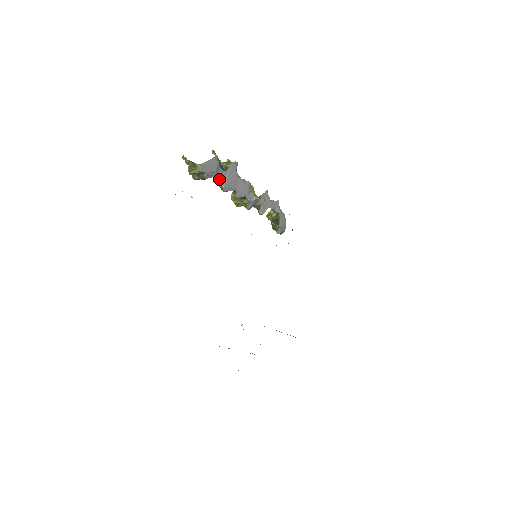
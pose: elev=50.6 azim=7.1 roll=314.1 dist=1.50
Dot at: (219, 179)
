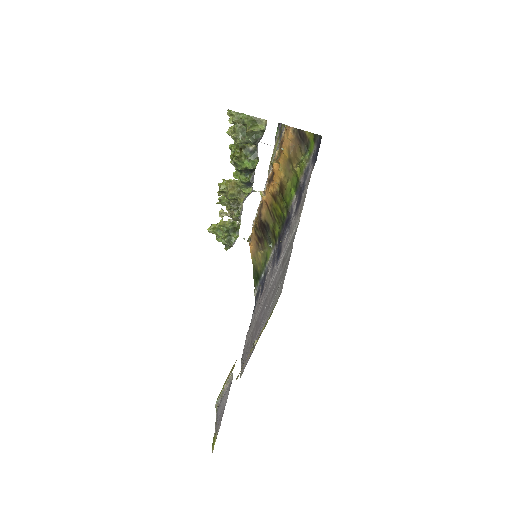
Dot at: (251, 152)
